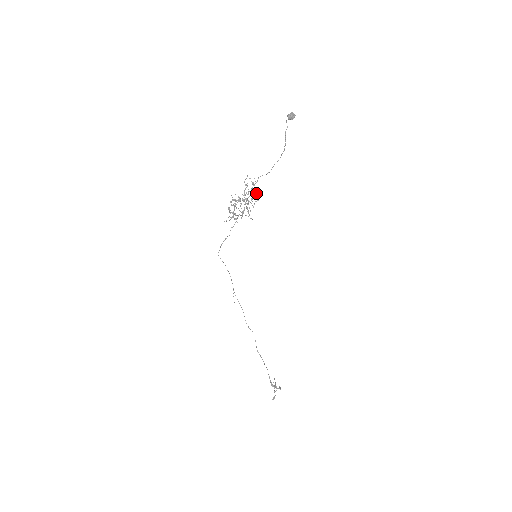
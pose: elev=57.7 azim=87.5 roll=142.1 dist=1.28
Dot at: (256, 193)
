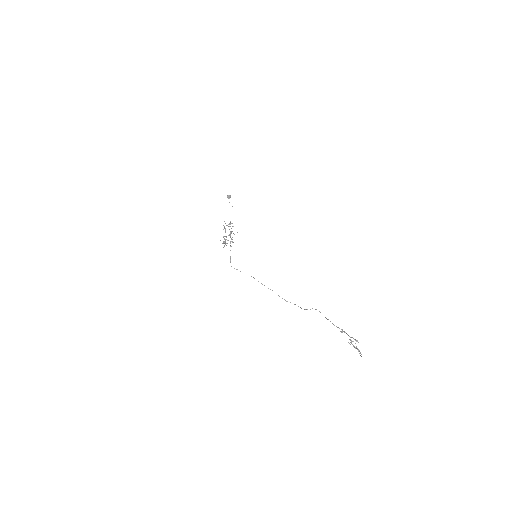
Dot at: occluded
